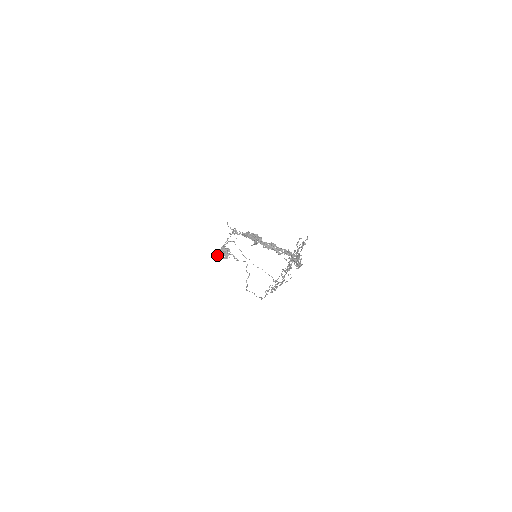
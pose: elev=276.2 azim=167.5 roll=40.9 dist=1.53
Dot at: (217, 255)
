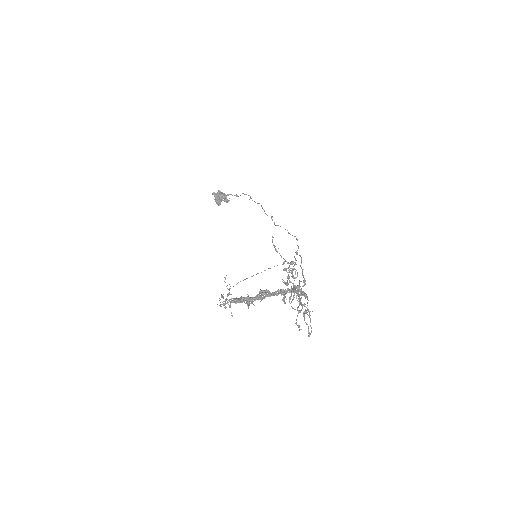
Dot at: (219, 205)
